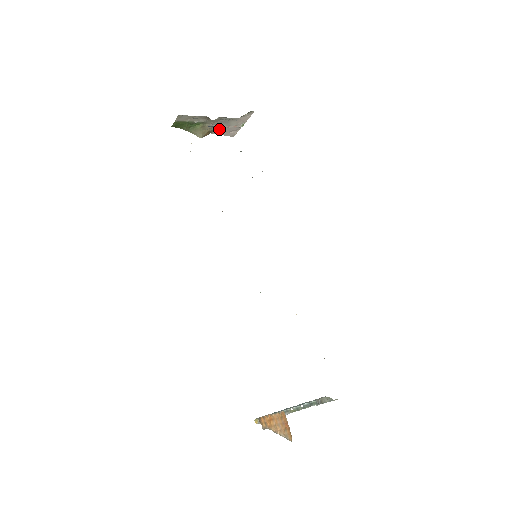
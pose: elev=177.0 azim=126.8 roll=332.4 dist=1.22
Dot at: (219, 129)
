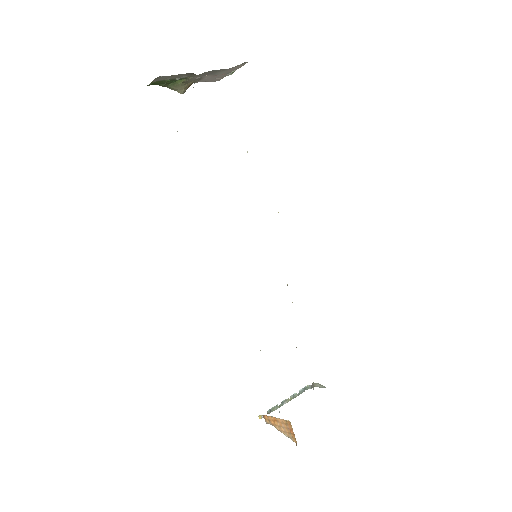
Dot at: (203, 78)
